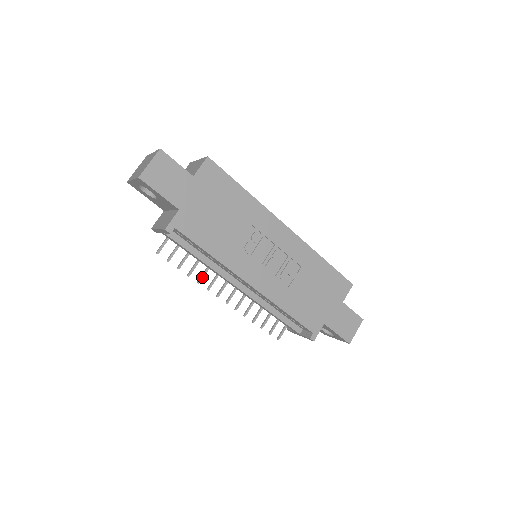
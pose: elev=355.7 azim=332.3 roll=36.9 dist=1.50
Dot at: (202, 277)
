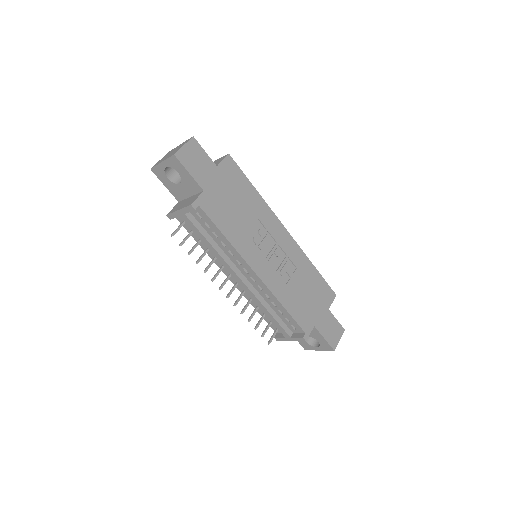
Dot at: (208, 267)
